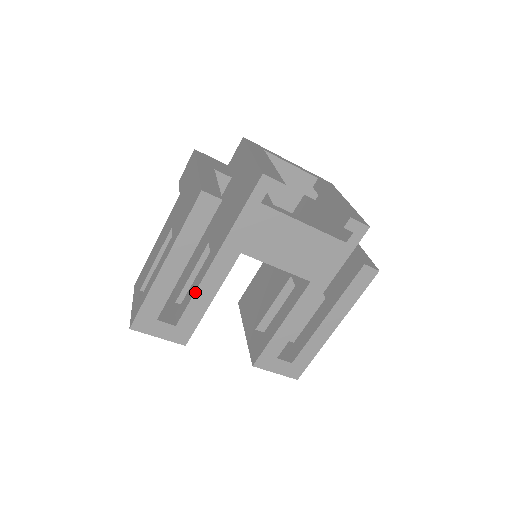
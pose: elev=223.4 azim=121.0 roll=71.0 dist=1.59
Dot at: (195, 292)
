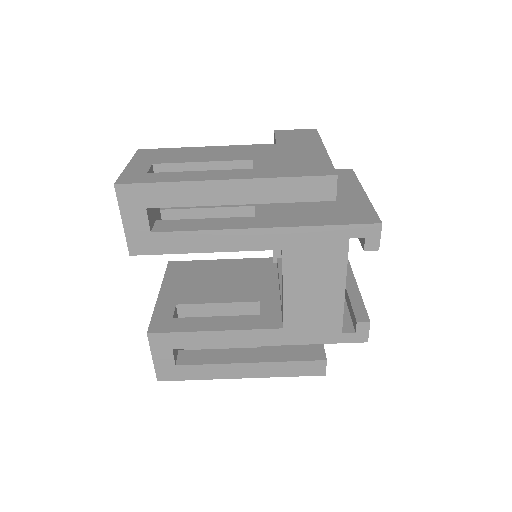
Dot at: (208, 230)
